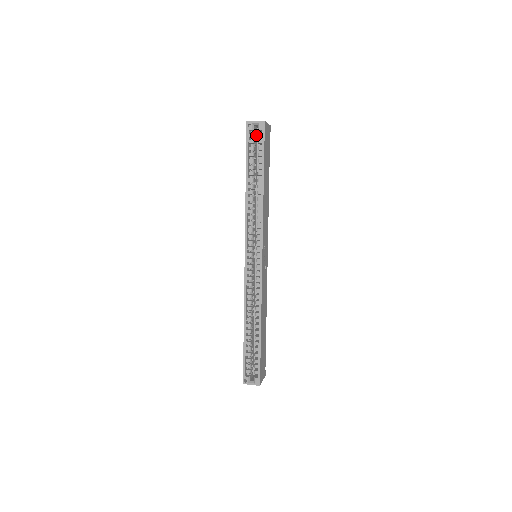
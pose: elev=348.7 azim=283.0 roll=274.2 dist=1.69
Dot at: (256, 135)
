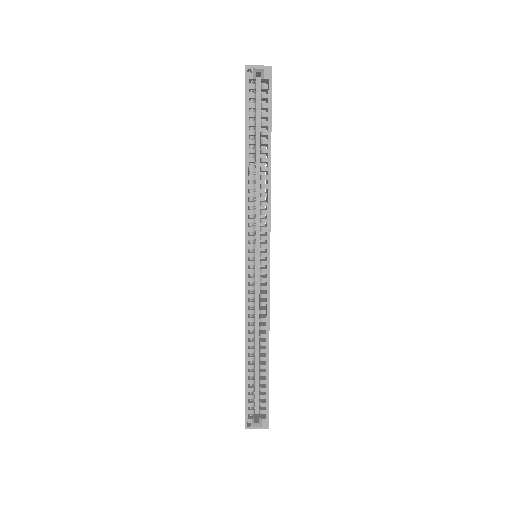
Dot at: occluded
